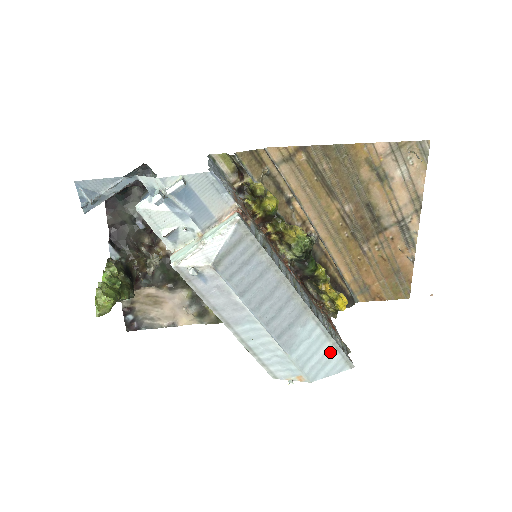
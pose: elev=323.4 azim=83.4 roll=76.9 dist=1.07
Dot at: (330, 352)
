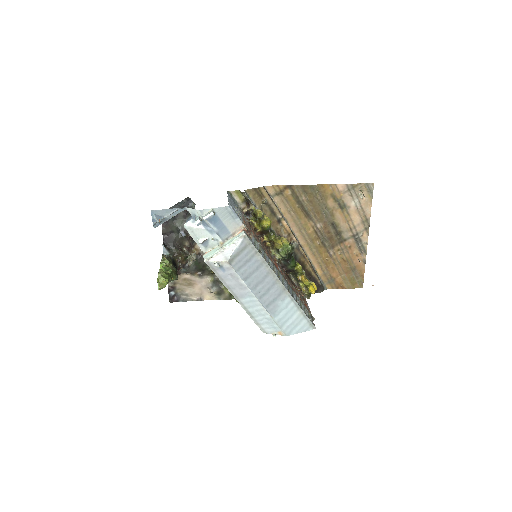
Dot at: (300, 318)
